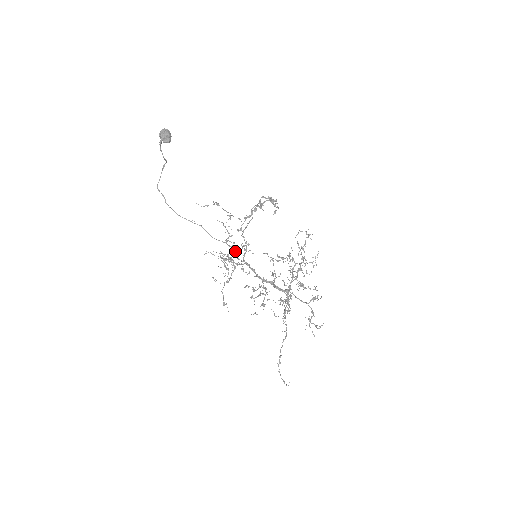
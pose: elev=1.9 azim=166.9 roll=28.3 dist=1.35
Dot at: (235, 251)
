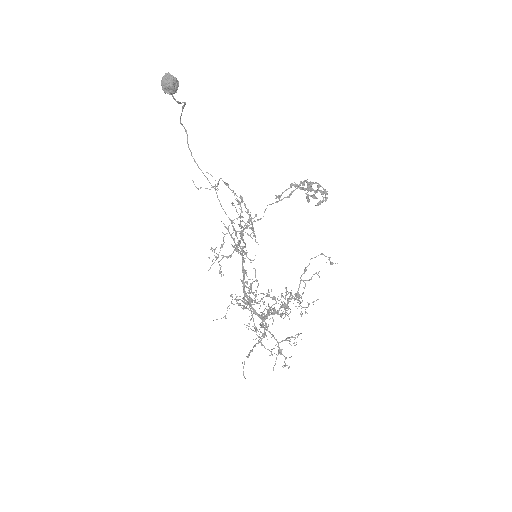
Dot at: (237, 237)
